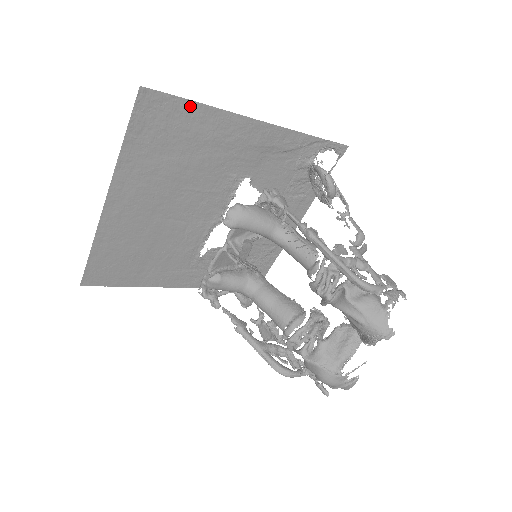
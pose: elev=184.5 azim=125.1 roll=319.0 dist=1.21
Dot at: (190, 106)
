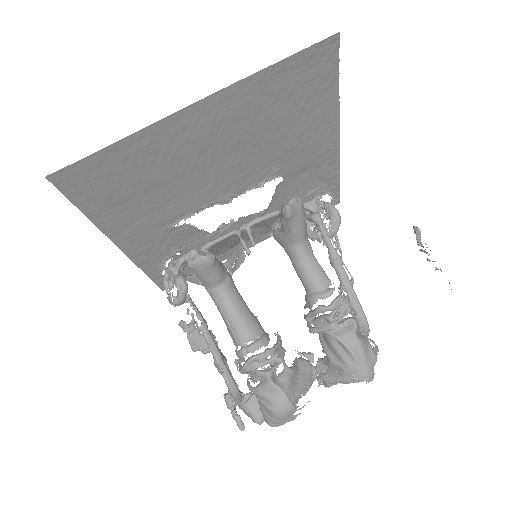
Dot at: (333, 83)
